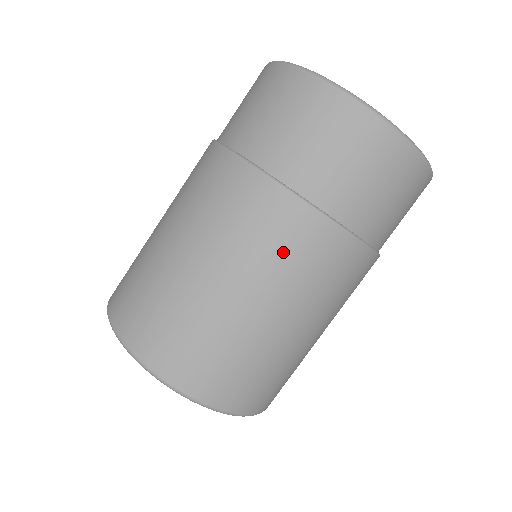
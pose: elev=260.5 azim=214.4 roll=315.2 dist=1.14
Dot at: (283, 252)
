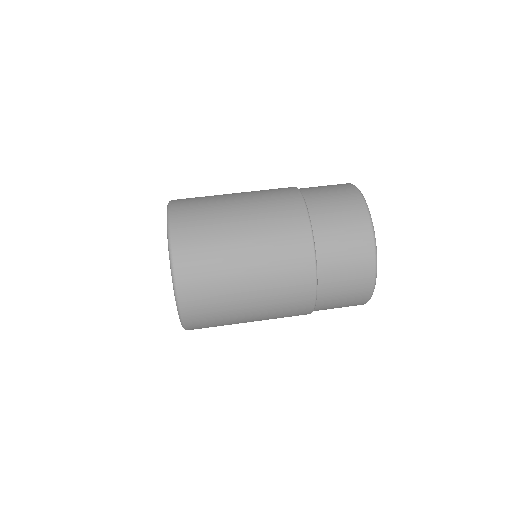
Dot at: (282, 240)
